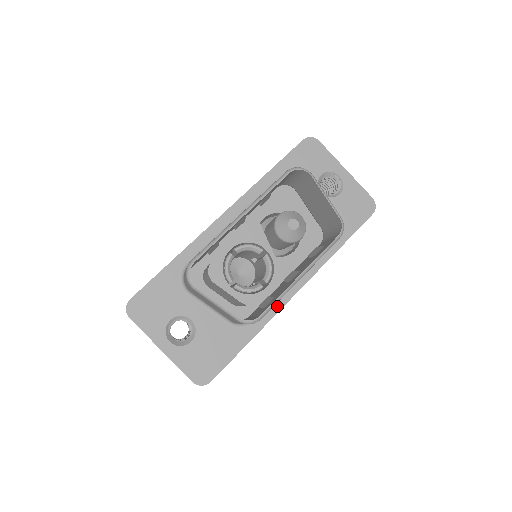
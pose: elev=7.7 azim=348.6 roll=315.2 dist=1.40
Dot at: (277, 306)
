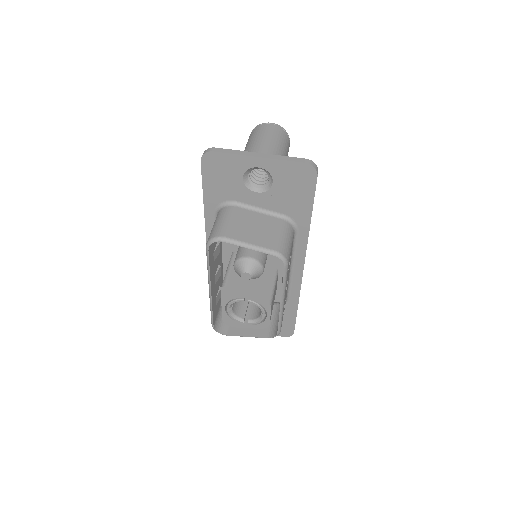
Dot at: (297, 283)
